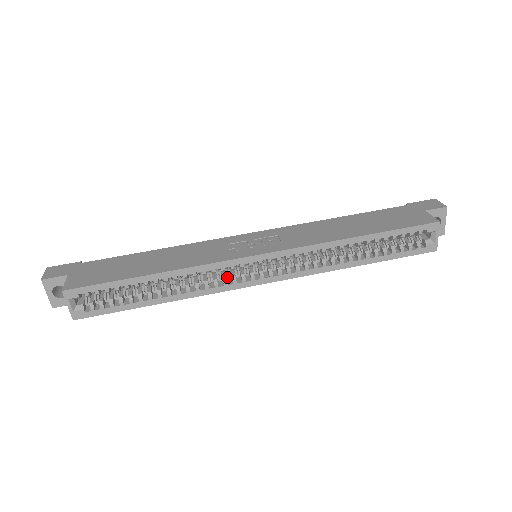
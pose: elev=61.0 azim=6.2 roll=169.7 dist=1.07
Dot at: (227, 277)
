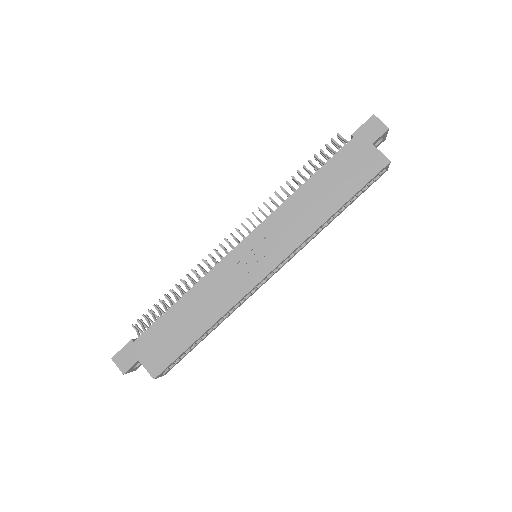
Dot at: occluded
